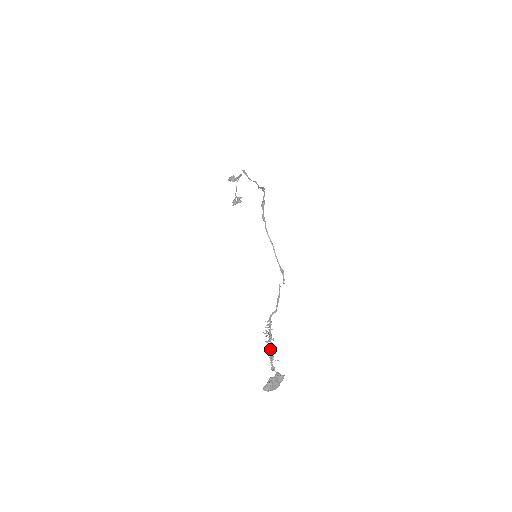
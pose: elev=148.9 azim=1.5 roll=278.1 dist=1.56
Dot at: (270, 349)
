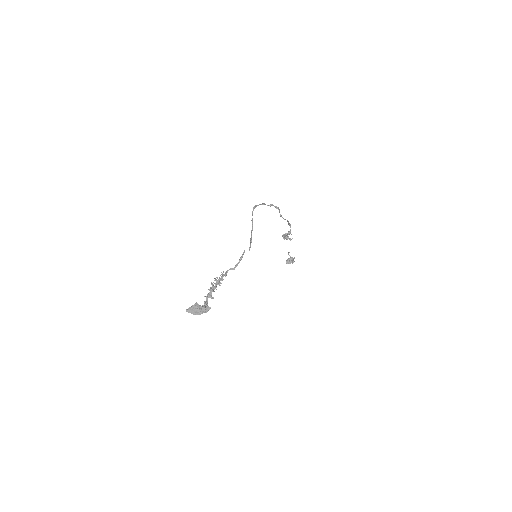
Dot at: (211, 288)
